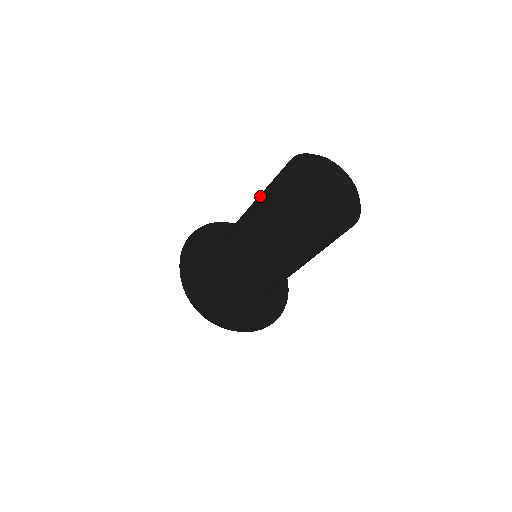
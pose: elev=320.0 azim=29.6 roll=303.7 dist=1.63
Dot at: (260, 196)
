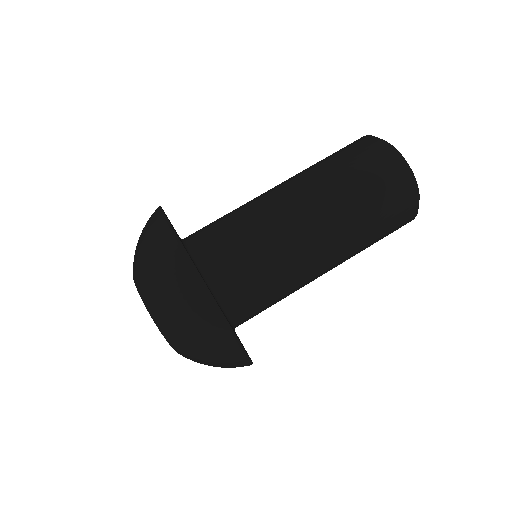
Dot at: (347, 187)
